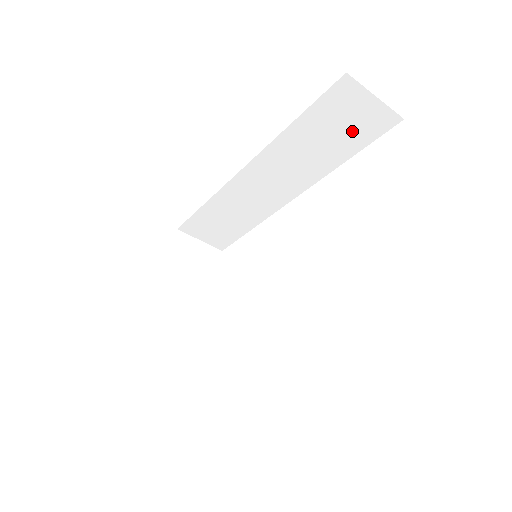
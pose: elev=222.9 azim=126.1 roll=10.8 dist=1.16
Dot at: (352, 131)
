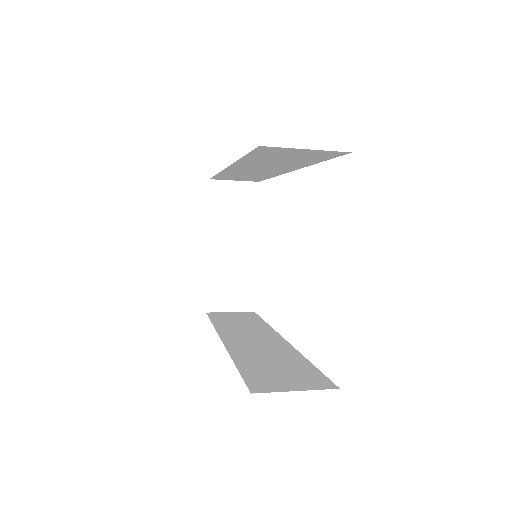
Dot at: (305, 157)
